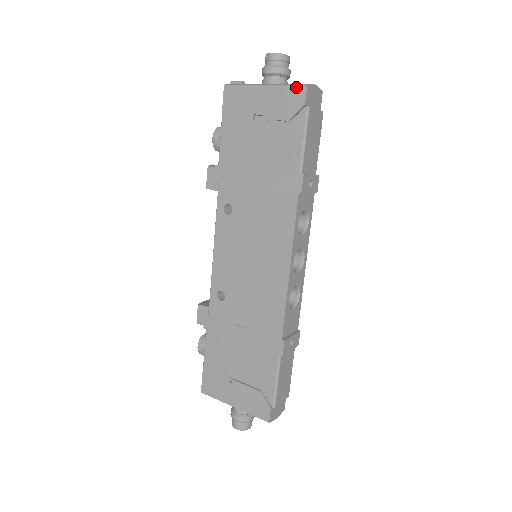
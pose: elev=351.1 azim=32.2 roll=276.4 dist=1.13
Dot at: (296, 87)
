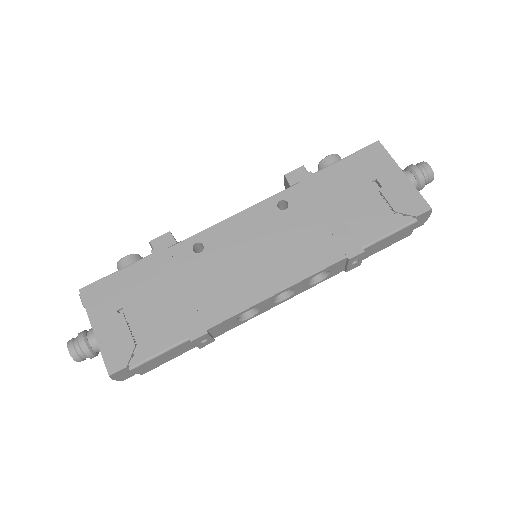
Dot at: (424, 201)
